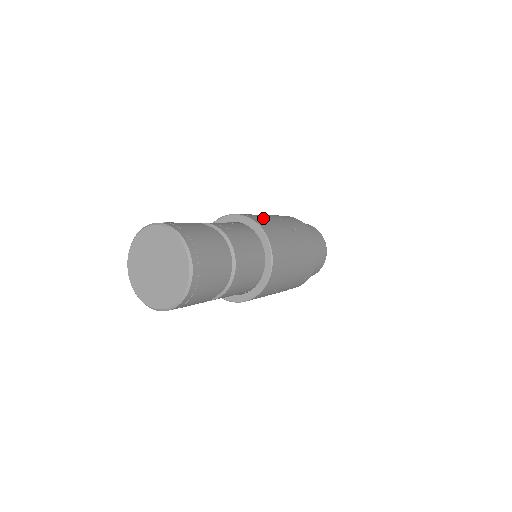
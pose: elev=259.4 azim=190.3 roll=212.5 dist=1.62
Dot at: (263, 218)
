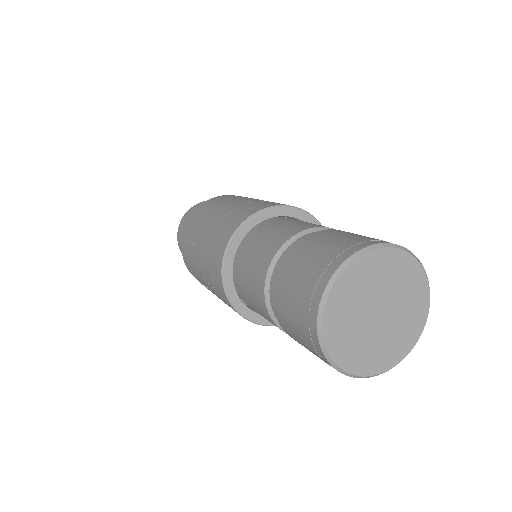
Dot at: occluded
